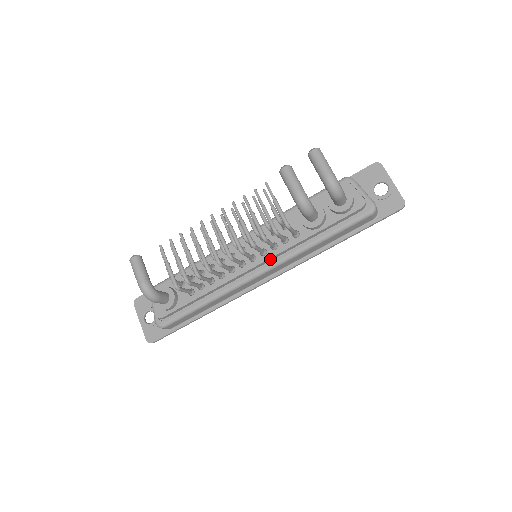
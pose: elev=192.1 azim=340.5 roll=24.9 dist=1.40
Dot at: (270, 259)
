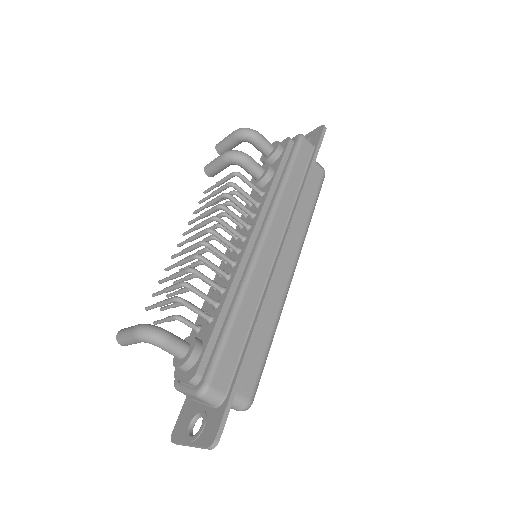
Dot at: (259, 224)
